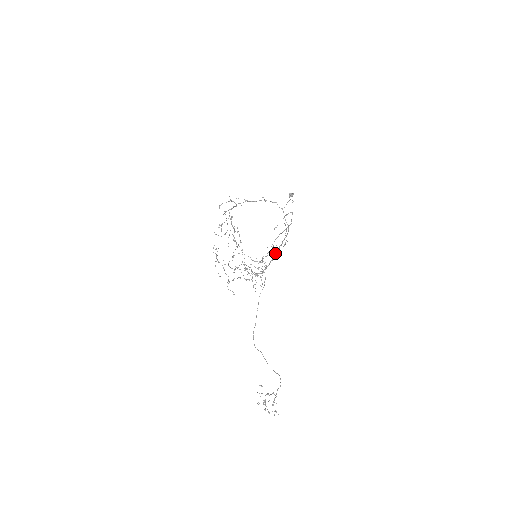
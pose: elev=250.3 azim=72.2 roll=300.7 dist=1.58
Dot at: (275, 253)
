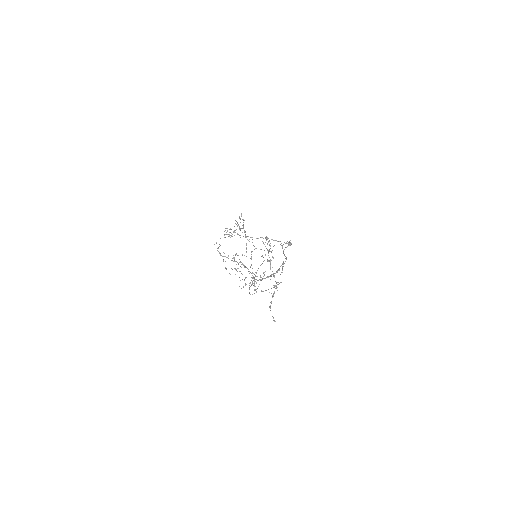
Dot at: (272, 274)
